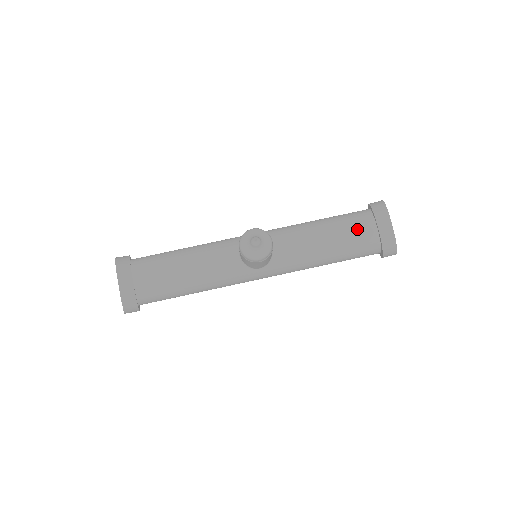
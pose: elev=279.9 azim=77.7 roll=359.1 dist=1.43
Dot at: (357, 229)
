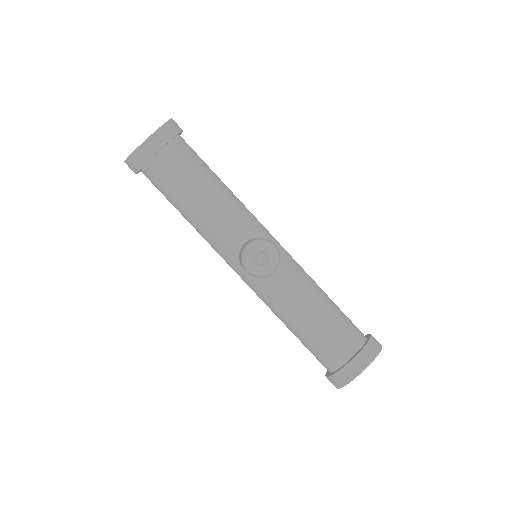
Dot at: (338, 341)
